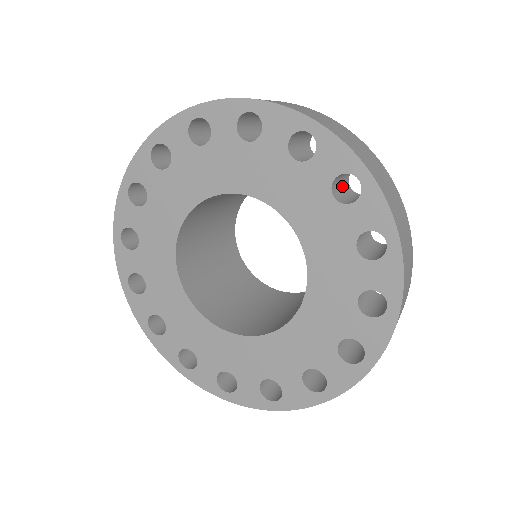
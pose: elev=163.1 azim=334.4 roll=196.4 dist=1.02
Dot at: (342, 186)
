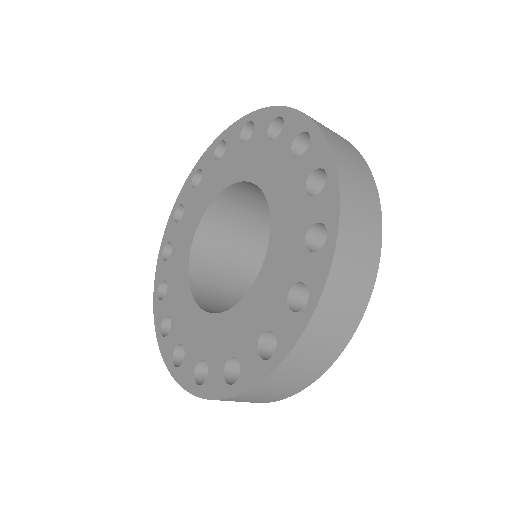
Dot at: occluded
